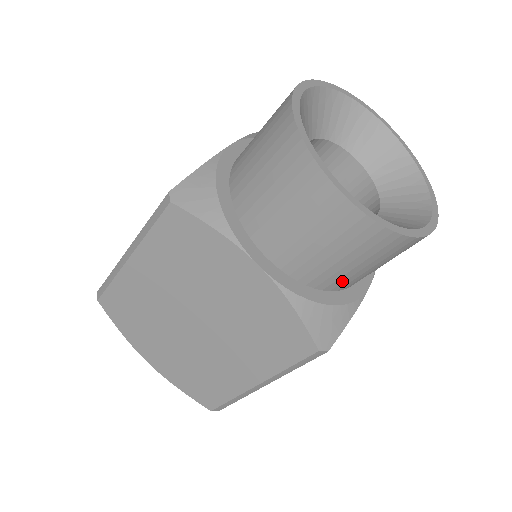
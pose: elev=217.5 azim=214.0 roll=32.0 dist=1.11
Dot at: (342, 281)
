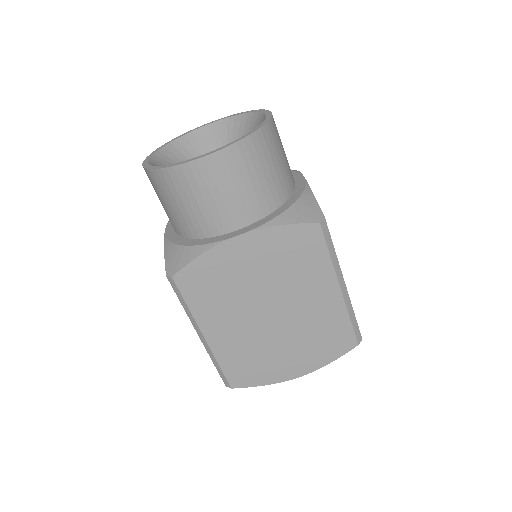
Dot at: (280, 188)
